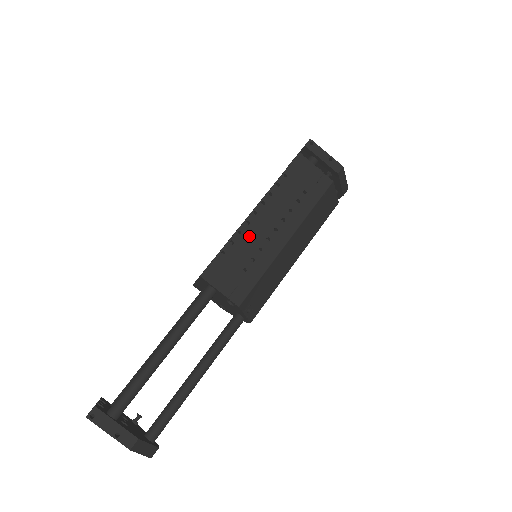
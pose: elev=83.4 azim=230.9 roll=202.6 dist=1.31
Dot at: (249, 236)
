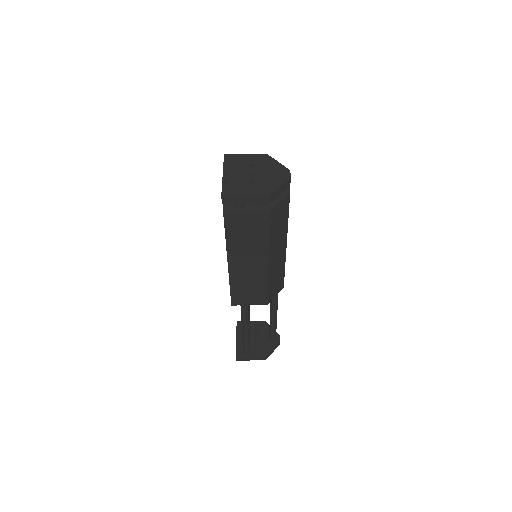
Dot at: (239, 277)
